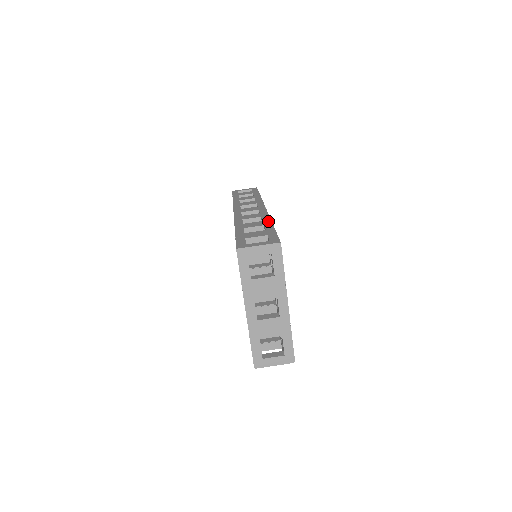
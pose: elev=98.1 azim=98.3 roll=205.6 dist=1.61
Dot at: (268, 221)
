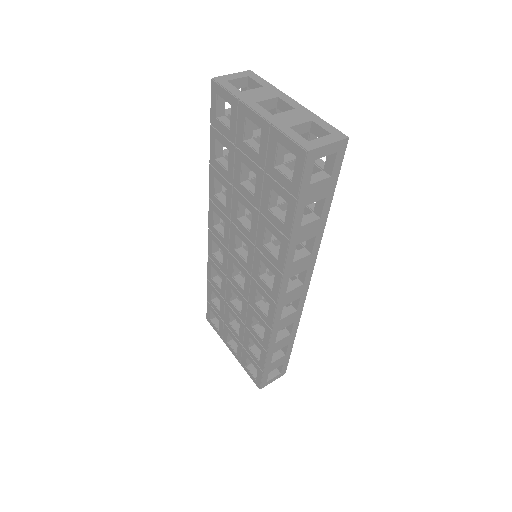
Dot at: occluded
